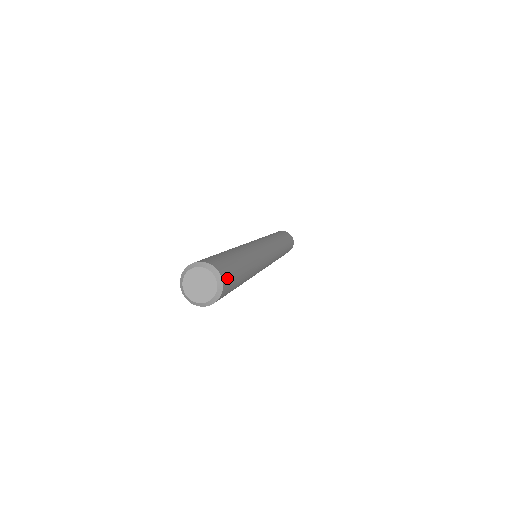
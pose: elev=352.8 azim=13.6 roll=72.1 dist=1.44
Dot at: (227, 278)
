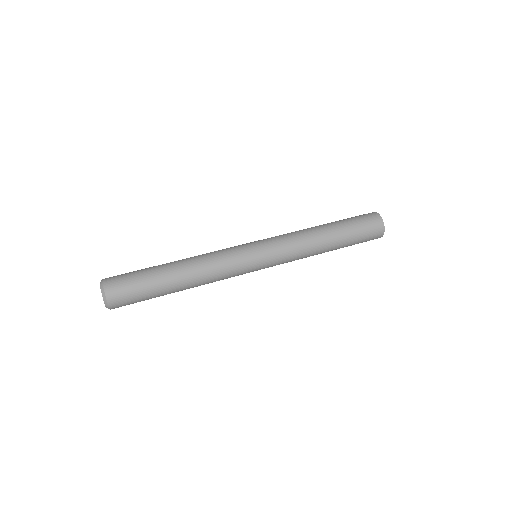
Dot at: occluded
